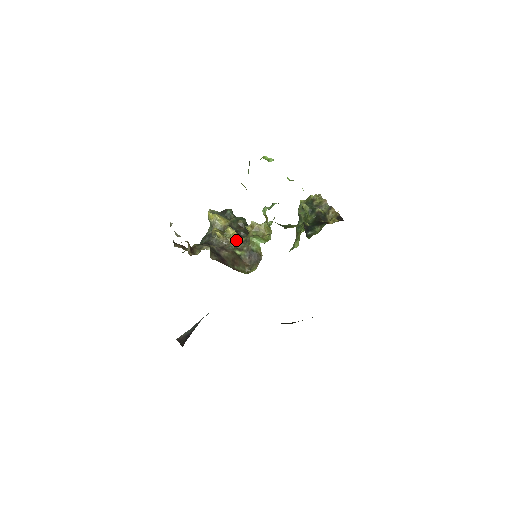
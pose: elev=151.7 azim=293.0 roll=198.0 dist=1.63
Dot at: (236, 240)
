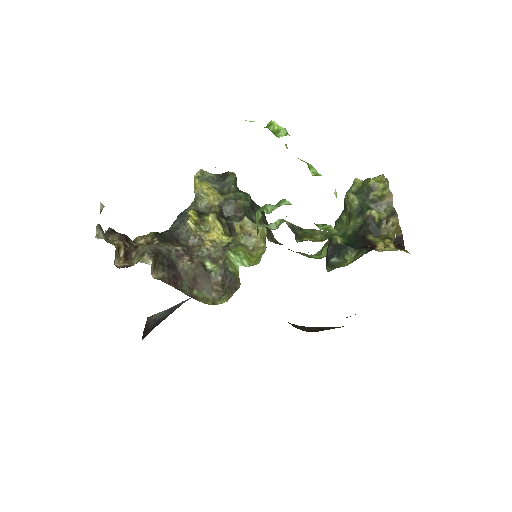
Dot at: (216, 239)
